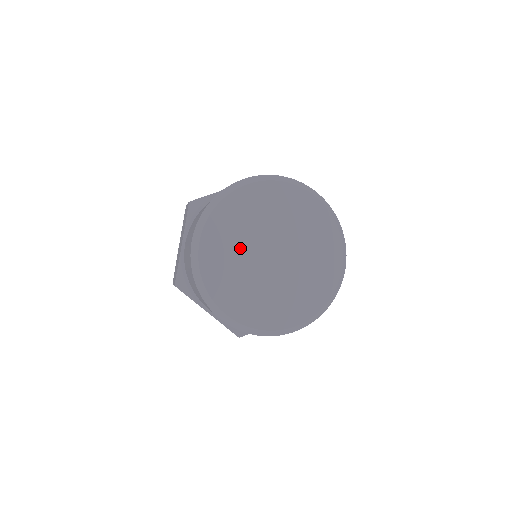
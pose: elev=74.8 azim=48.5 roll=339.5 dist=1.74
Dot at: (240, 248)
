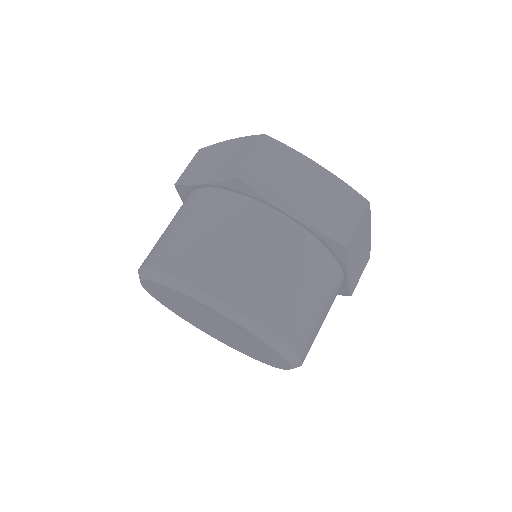
Dot at: (187, 307)
